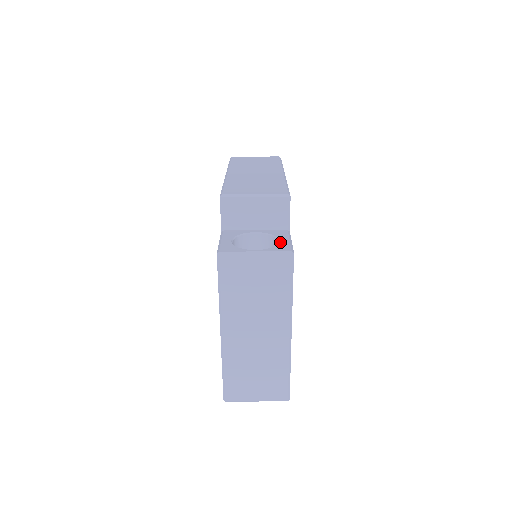
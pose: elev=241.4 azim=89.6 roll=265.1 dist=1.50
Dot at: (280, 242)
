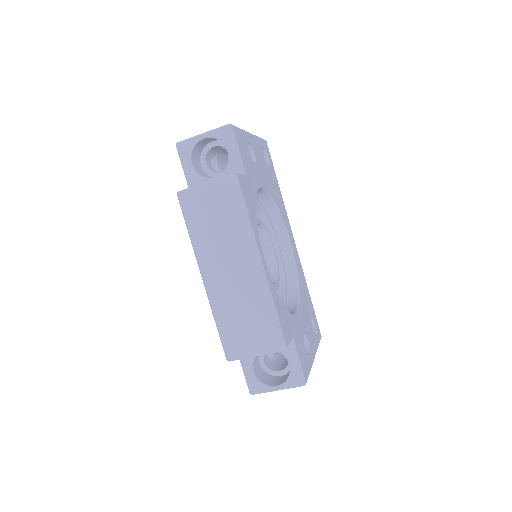
Dot at: (291, 369)
